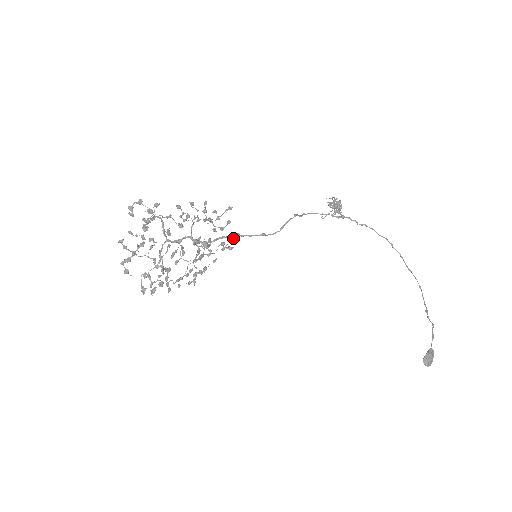
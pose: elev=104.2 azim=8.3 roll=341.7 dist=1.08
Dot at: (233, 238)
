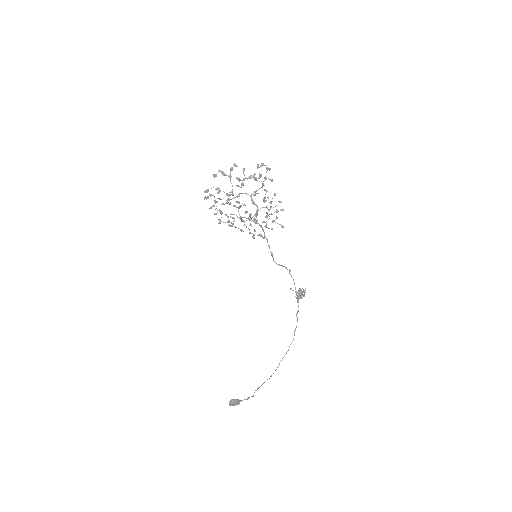
Dot at: (260, 236)
